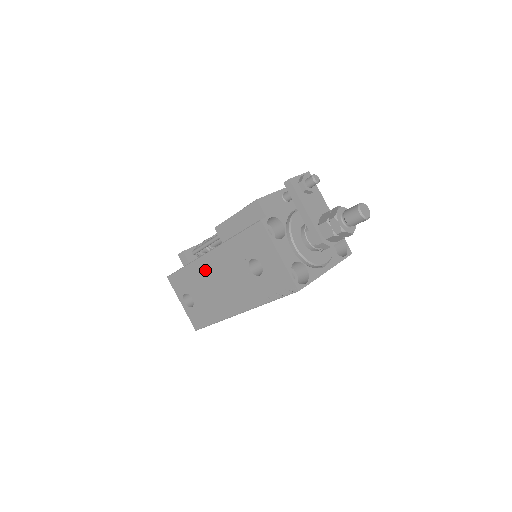
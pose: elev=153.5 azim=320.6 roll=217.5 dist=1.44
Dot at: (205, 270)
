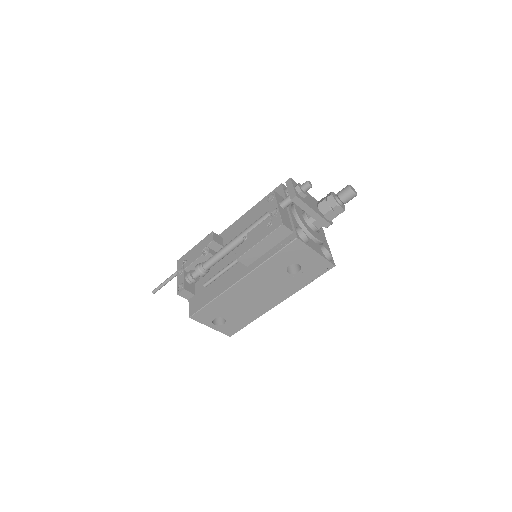
Dot at: (238, 293)
